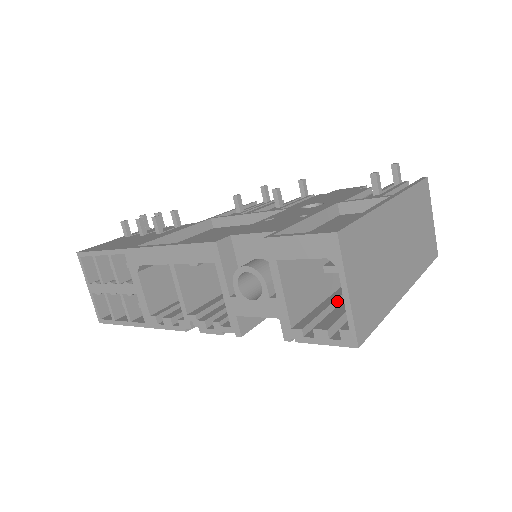
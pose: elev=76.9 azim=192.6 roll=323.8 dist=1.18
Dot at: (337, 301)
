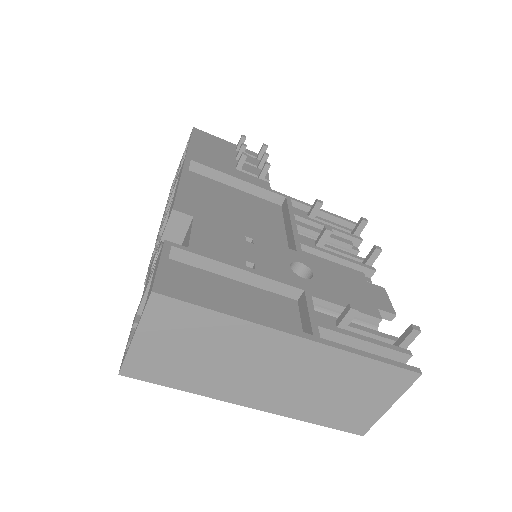
Dot at: occluded
